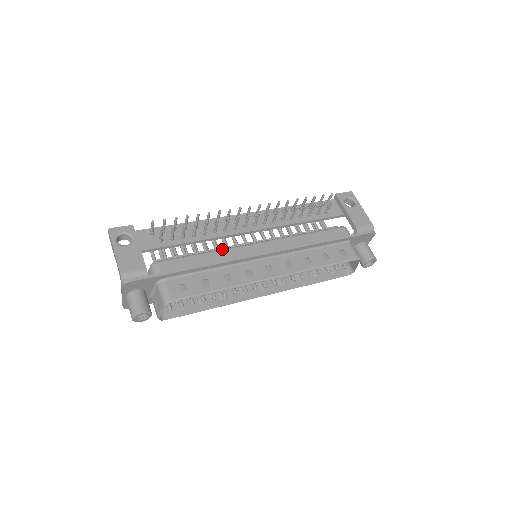
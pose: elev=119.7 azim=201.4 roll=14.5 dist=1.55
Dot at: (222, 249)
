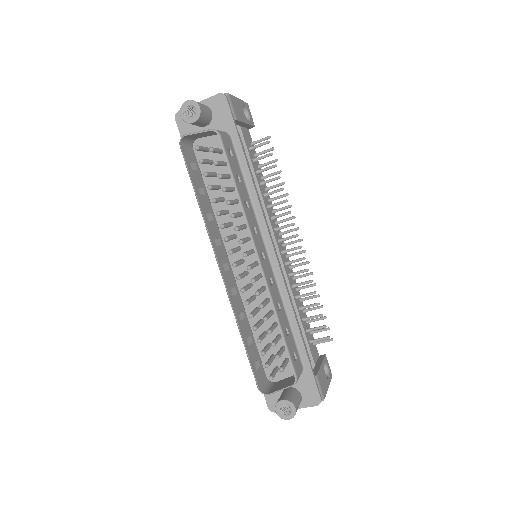
Dot at: occluded
